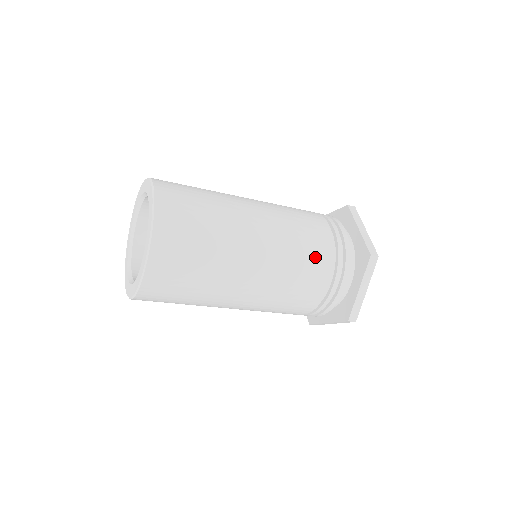
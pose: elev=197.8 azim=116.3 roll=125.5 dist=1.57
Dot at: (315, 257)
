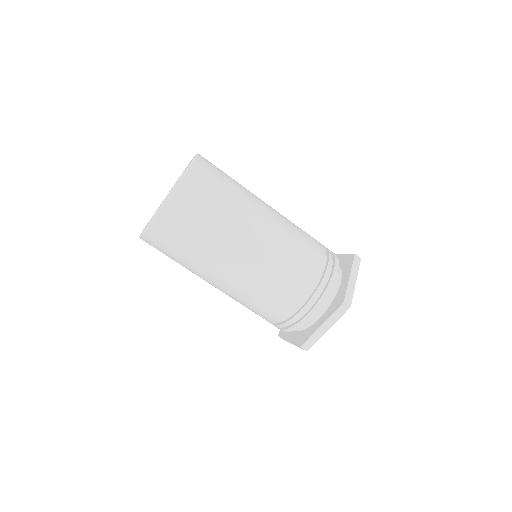
Dot at: (295, 279)
